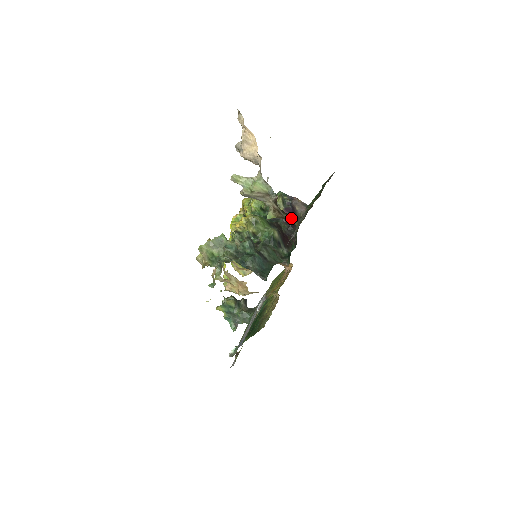
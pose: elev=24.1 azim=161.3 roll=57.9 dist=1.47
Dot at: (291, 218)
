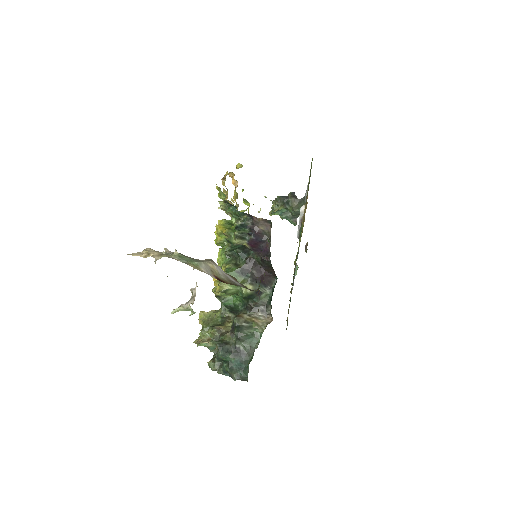
Dot at: occluded
